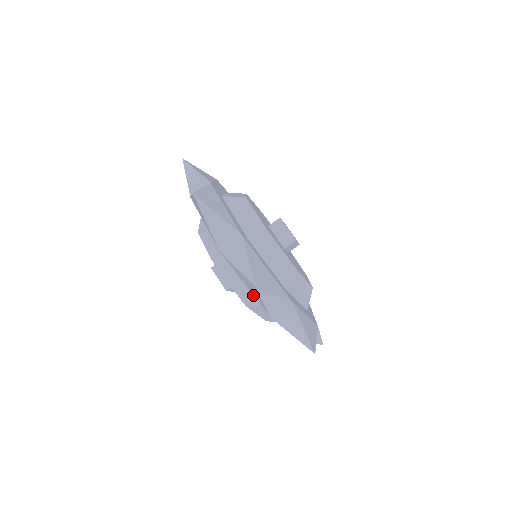
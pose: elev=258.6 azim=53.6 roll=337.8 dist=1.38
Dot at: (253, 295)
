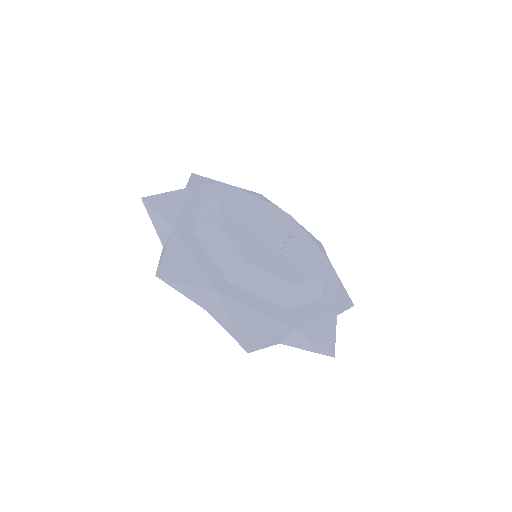
Dot at: occluded
